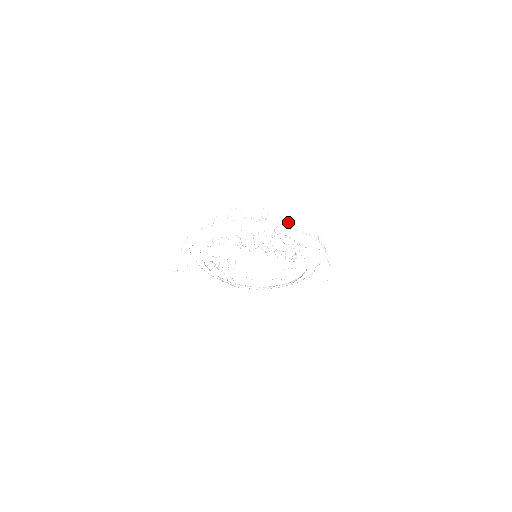
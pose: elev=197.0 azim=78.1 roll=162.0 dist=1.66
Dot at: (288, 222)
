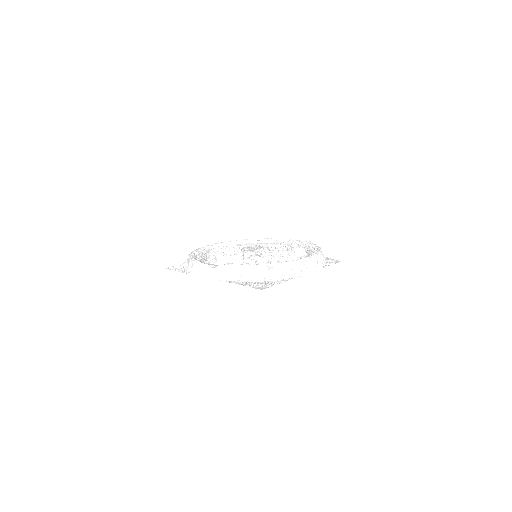
Dot at: (293, 268)
